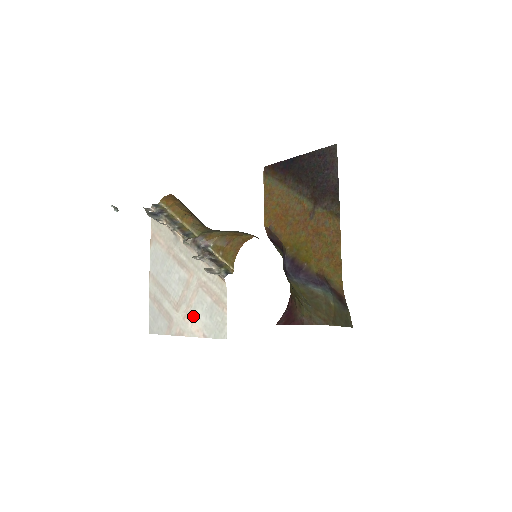
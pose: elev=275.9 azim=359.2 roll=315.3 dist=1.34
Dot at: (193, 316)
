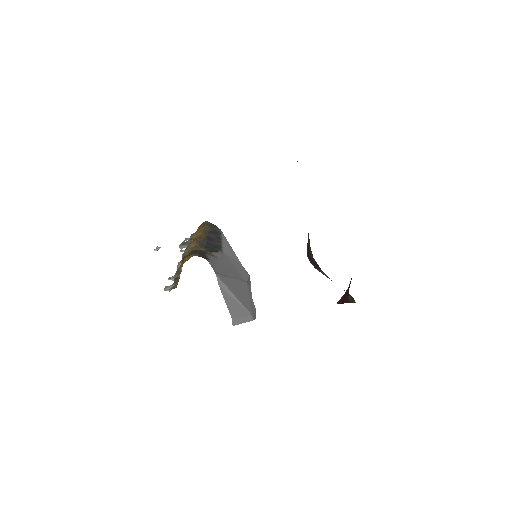
Dot at: occluded
